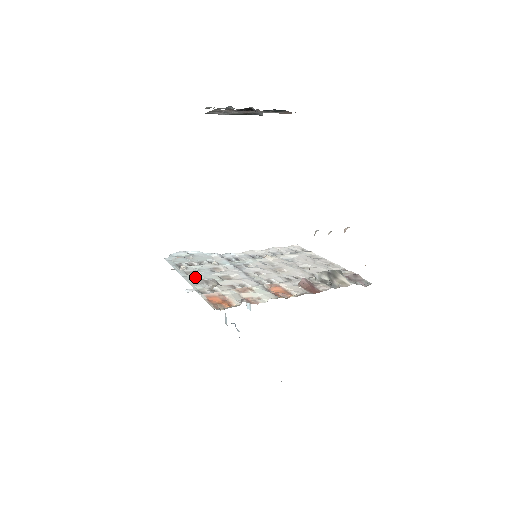
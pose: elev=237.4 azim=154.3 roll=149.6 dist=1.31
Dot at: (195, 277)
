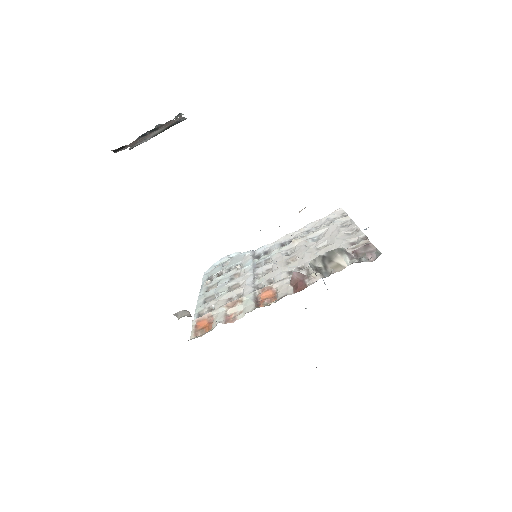
Dot at: (209, 294)
